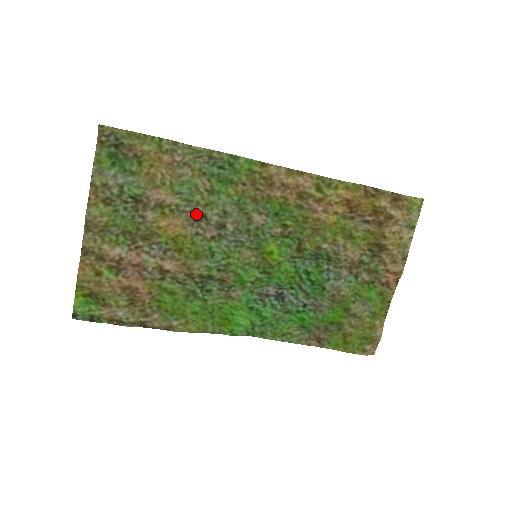
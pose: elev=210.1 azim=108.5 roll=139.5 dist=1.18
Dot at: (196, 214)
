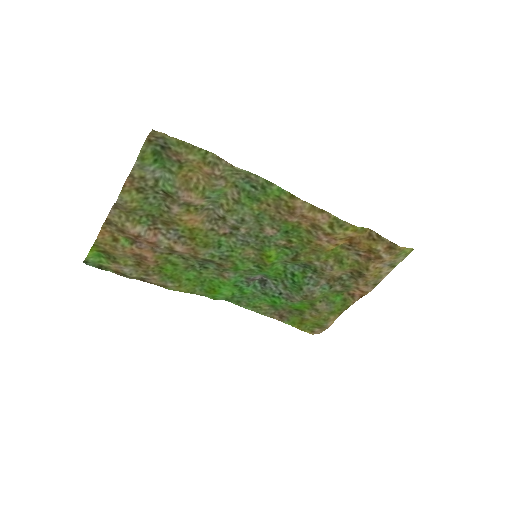
Dot at: (217, 214)
